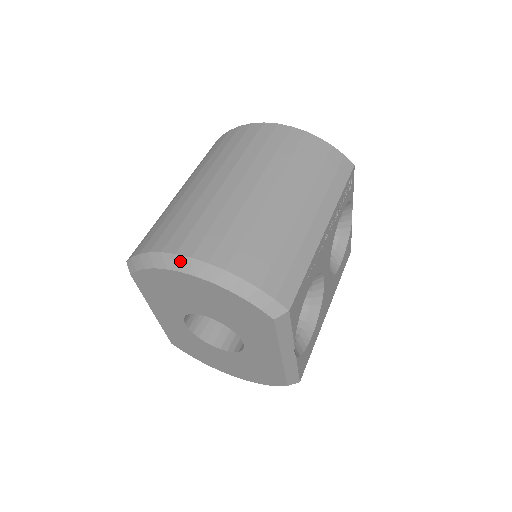
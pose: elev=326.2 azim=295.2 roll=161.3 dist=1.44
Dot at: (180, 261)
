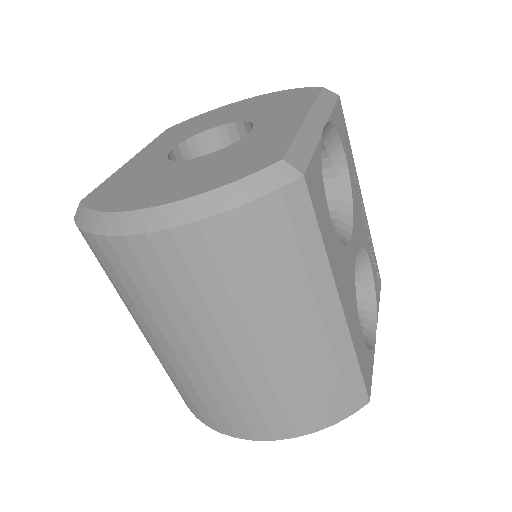
Dot at: occluded
